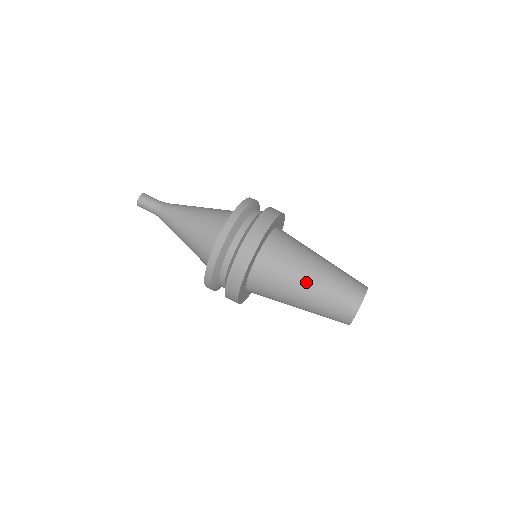
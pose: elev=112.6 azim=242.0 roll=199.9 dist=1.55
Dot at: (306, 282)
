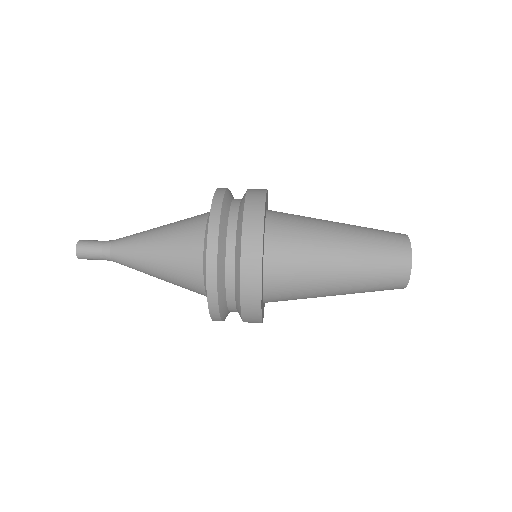
Dot at: (337, 255)
